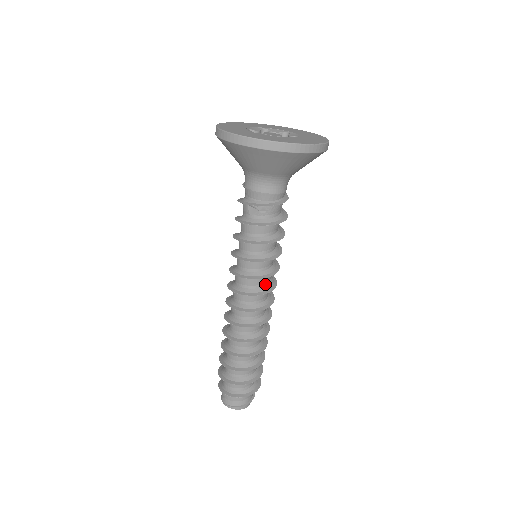
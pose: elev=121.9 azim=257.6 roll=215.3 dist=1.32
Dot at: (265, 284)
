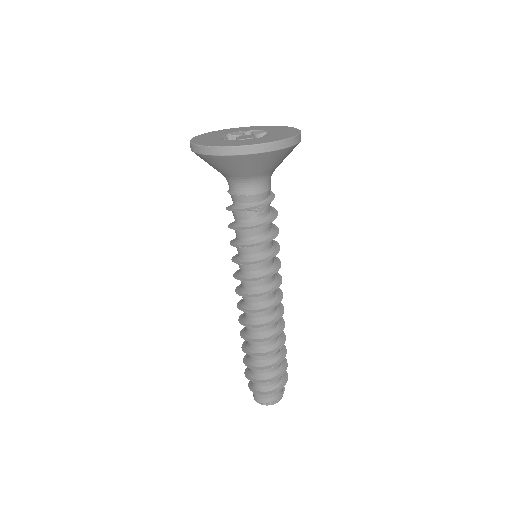
Dot at: (274, 277)
